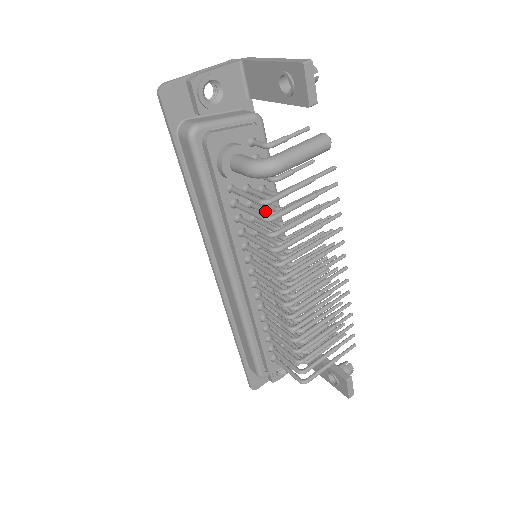
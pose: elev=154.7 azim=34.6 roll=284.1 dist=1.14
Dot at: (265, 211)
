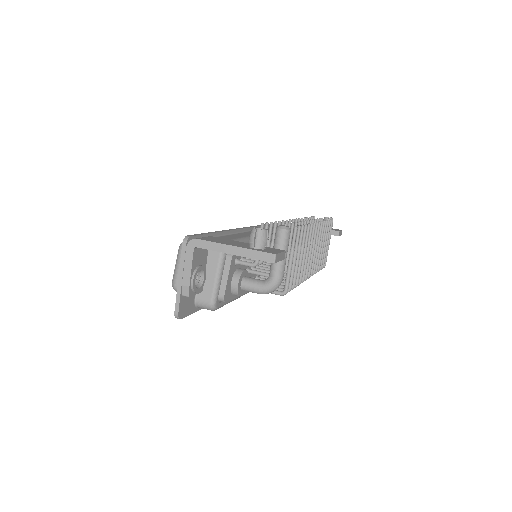
Dot at: occluded
